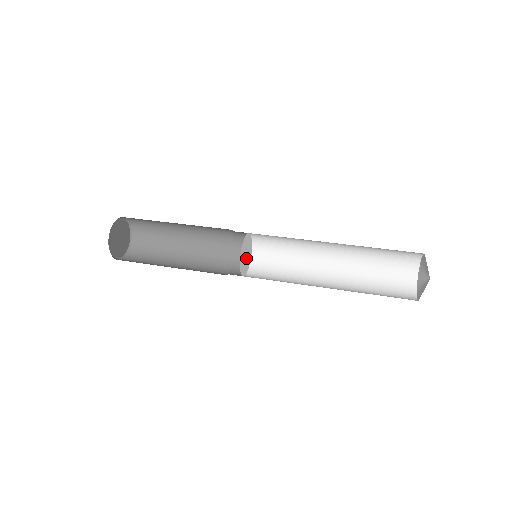
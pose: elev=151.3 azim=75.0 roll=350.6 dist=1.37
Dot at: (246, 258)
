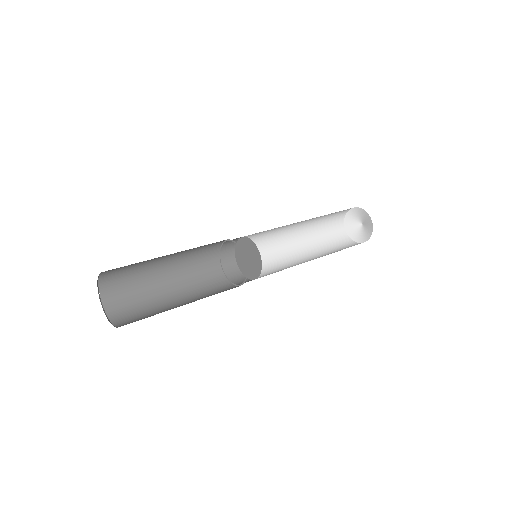
Dot at: (248, 263)
